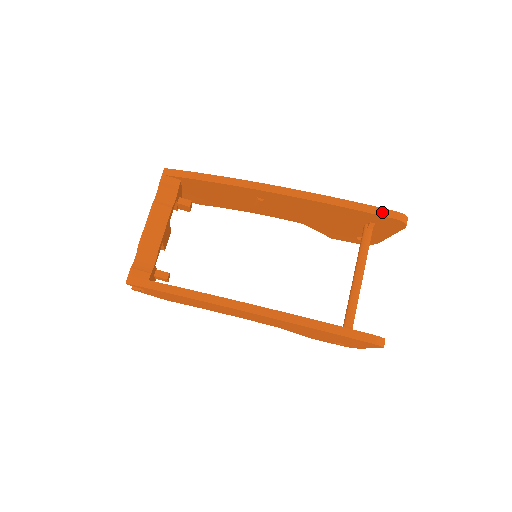
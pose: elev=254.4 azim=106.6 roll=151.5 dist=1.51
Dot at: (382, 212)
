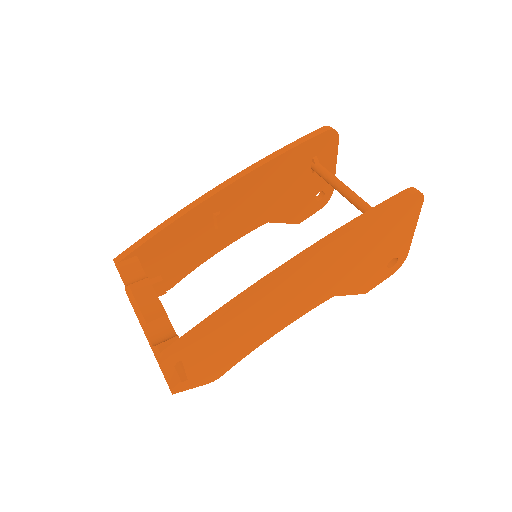
Dot at: (313, 135)
